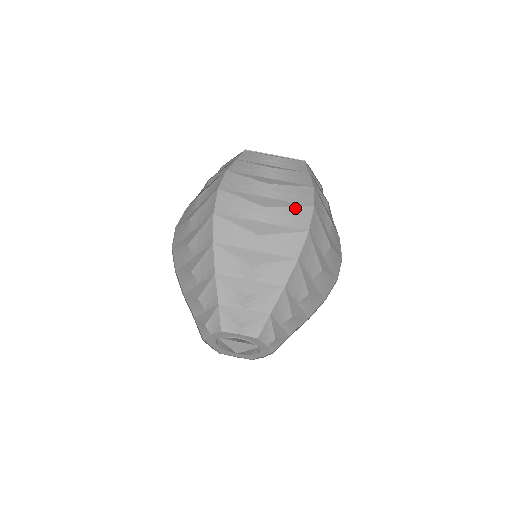
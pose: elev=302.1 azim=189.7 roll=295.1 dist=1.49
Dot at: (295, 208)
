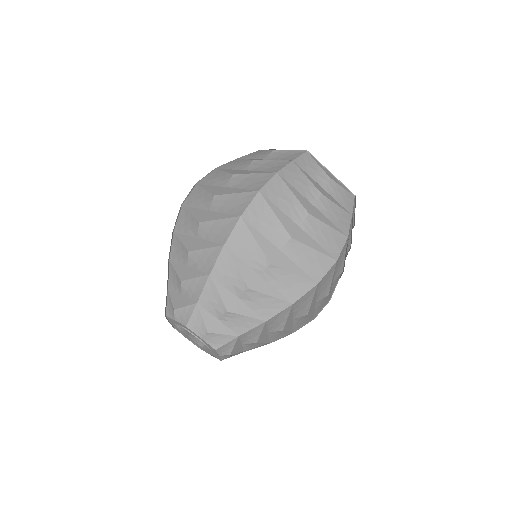
Dot at: (319, 253)
